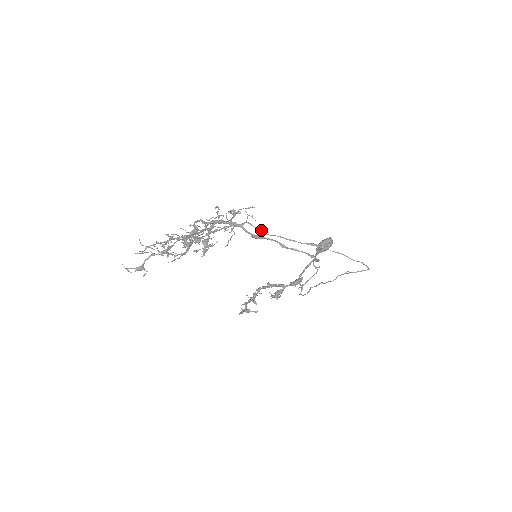
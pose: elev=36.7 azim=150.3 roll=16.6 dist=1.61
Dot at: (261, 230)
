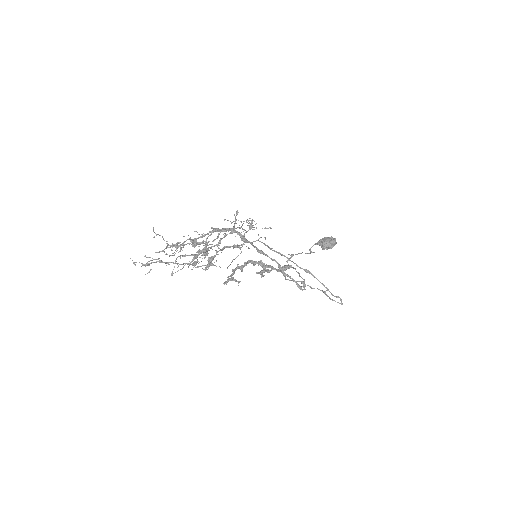
Dot at: (268, 247)
